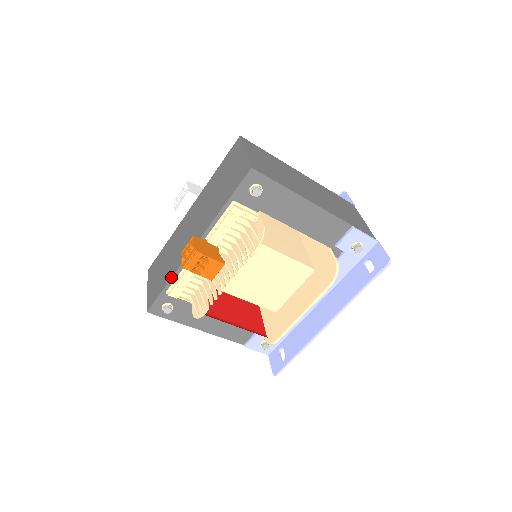
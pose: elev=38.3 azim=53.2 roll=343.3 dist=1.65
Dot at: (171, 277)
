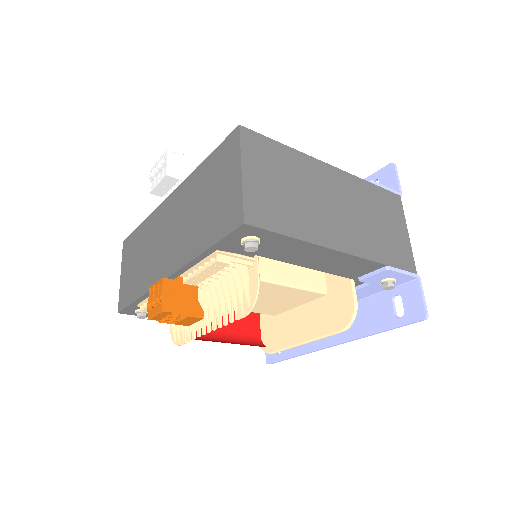
Dot at: (142, 294)
